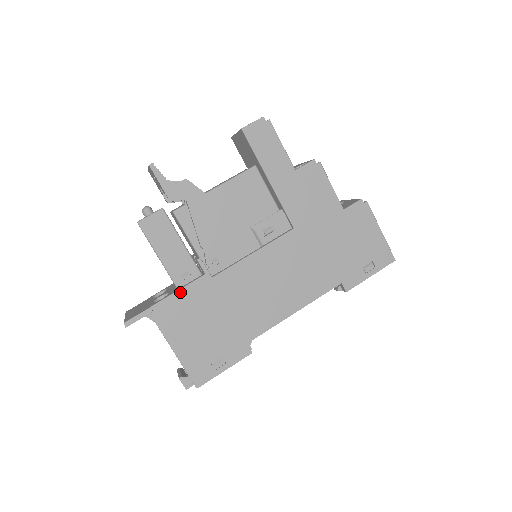
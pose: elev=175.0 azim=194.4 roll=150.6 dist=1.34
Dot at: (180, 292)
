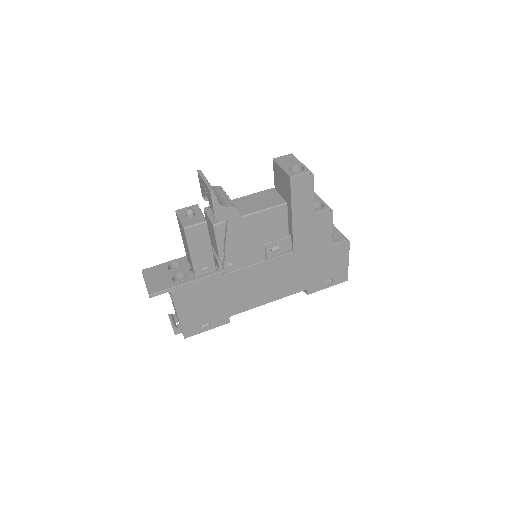
Dot at: (197, 281)
